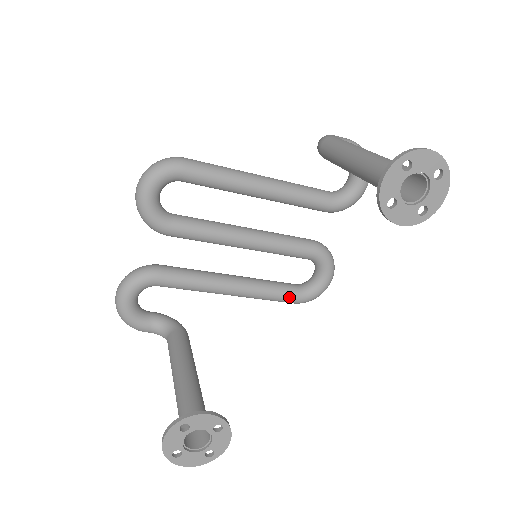
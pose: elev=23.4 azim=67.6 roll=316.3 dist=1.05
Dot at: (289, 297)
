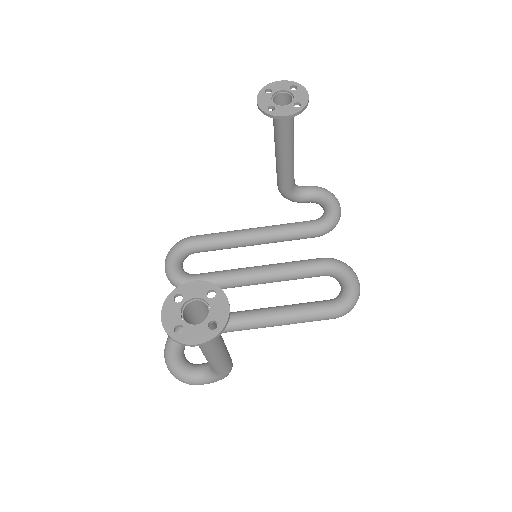
Dot at: (322, 306)
